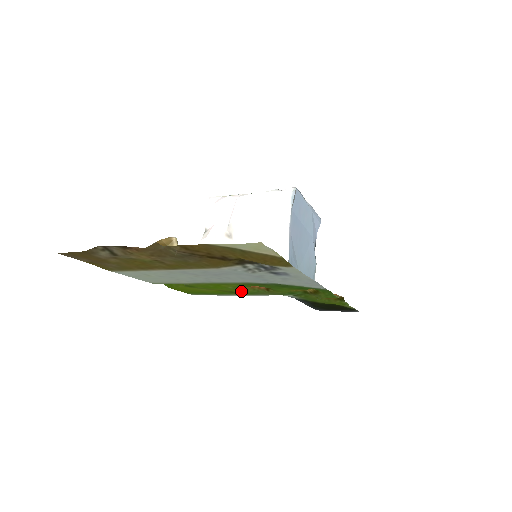
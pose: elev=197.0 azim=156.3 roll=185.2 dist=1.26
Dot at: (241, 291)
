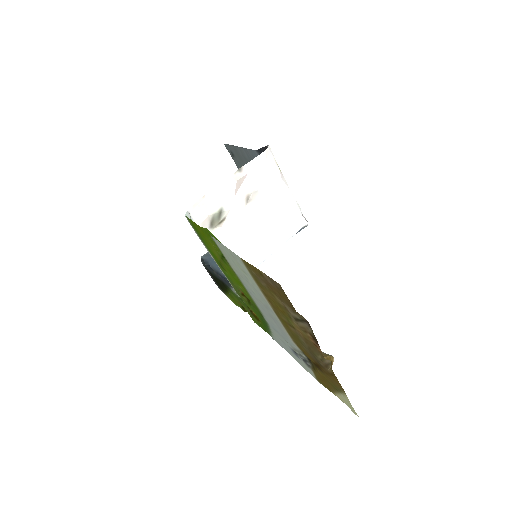
Dot at: (230, 278)
